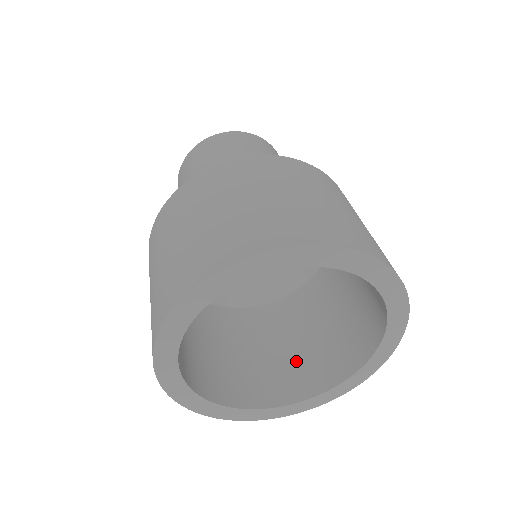
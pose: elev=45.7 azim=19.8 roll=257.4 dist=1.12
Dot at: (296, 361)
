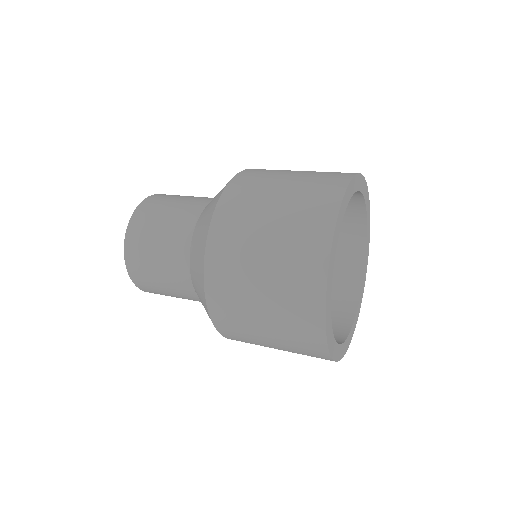
Dot at: occluded
